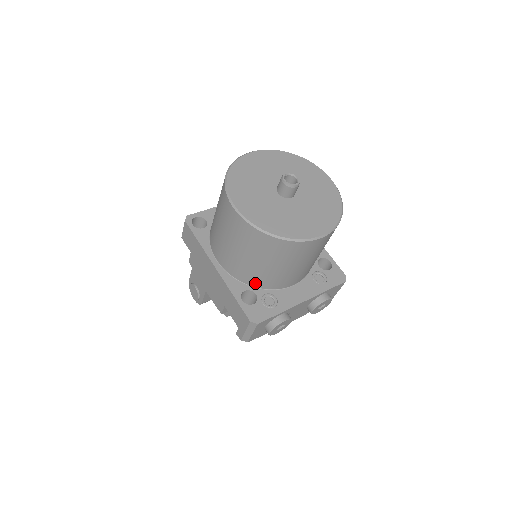
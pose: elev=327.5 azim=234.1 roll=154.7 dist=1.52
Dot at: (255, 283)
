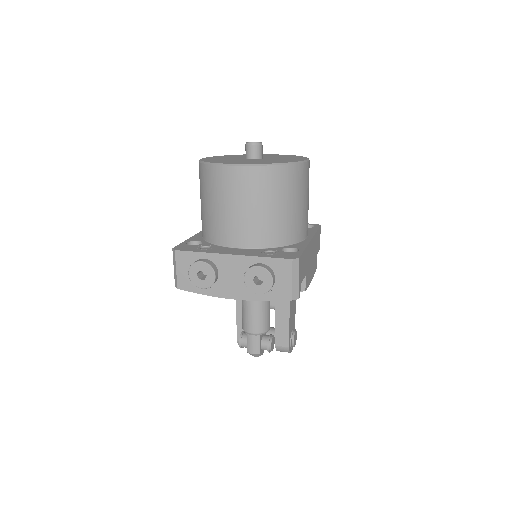
Dot at: (207, 235)
